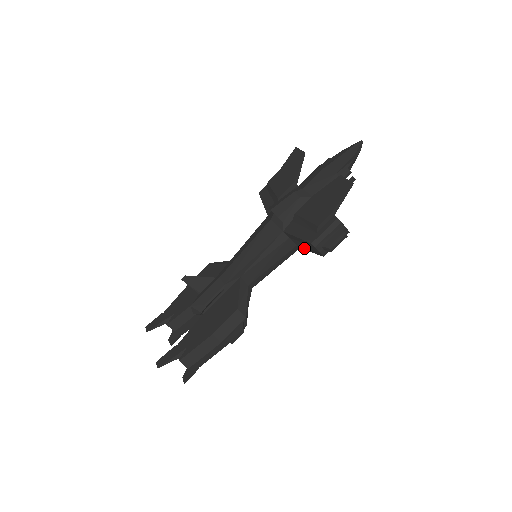
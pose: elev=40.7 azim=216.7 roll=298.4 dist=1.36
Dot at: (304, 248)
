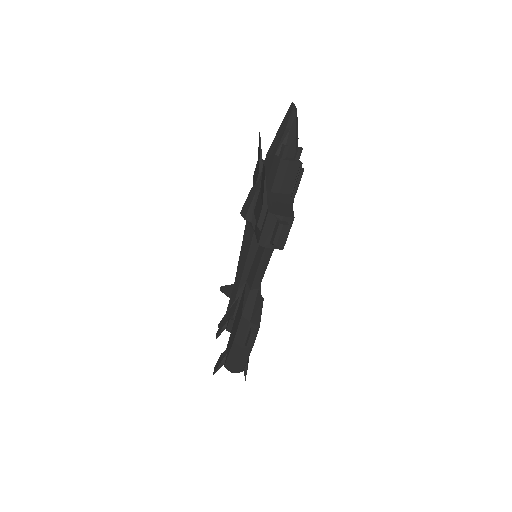
Dot at: occluded
